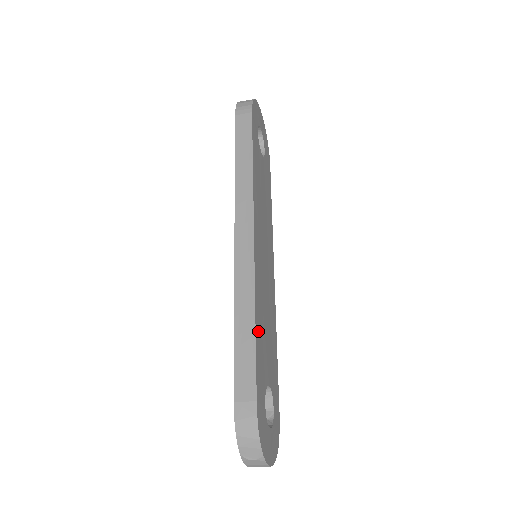
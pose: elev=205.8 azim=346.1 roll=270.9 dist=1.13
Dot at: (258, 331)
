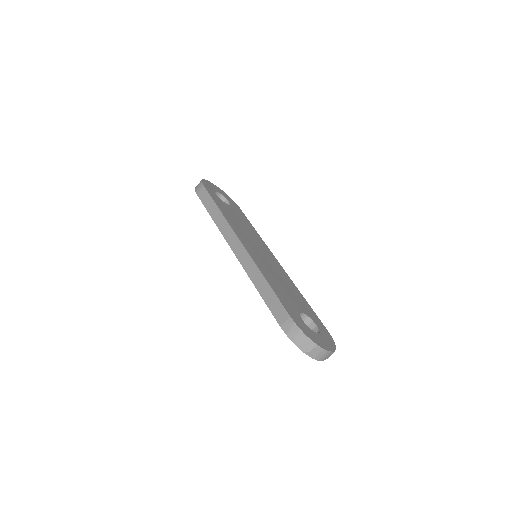
Dot at: (273, 286)
